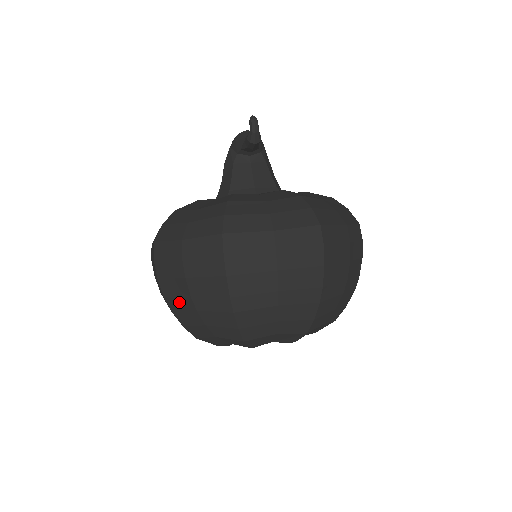
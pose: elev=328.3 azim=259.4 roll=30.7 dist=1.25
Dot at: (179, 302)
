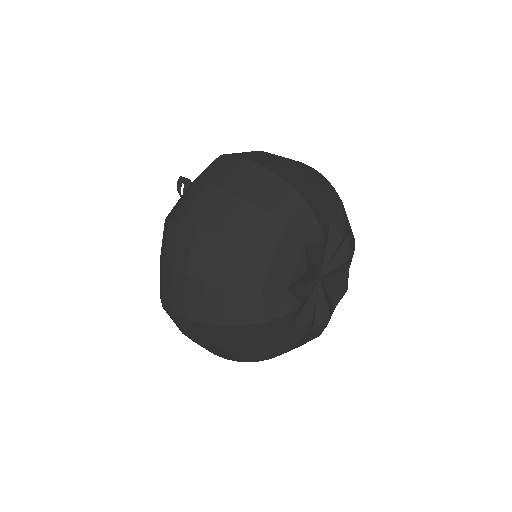
Dot at: (230, 217)
